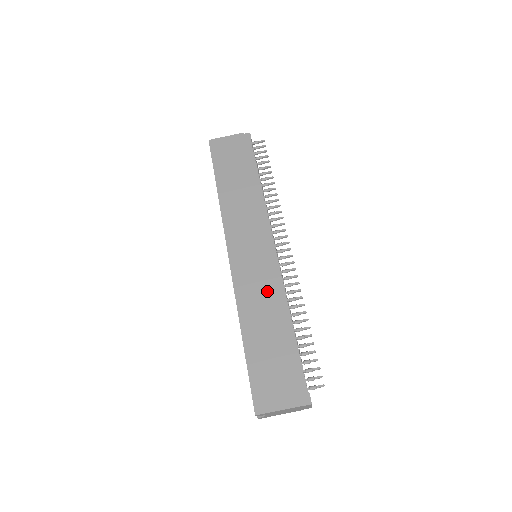
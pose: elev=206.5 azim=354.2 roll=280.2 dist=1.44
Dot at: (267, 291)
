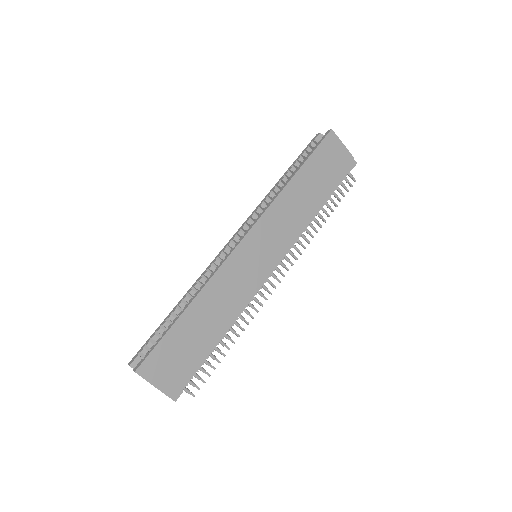
Dot at: (236, 295)
